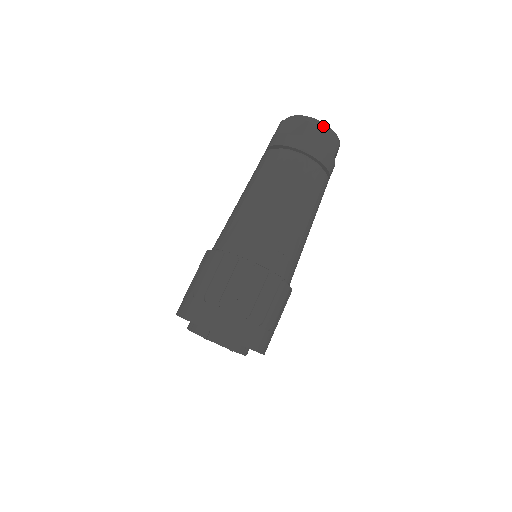
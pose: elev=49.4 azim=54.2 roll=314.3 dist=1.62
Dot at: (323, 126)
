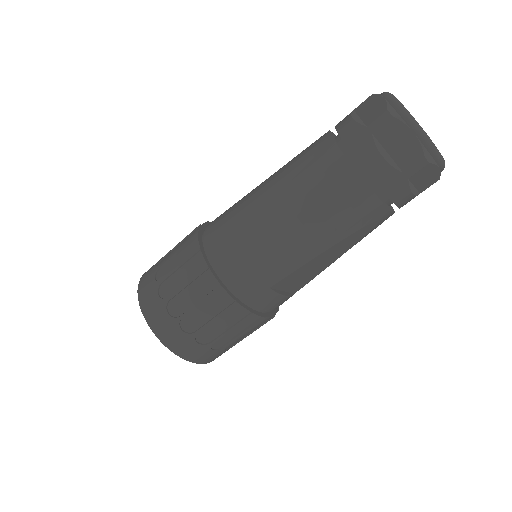
Dot at: (437, 164)
